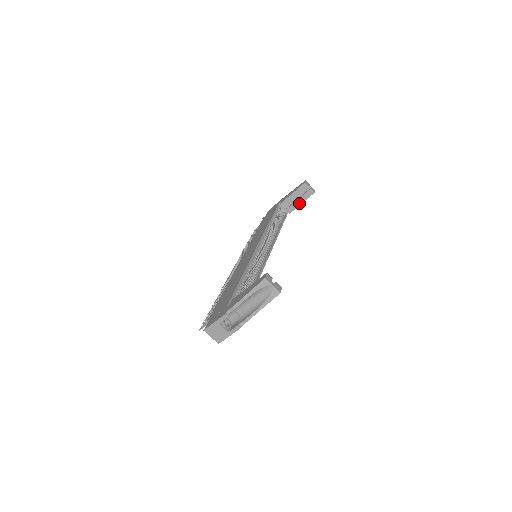
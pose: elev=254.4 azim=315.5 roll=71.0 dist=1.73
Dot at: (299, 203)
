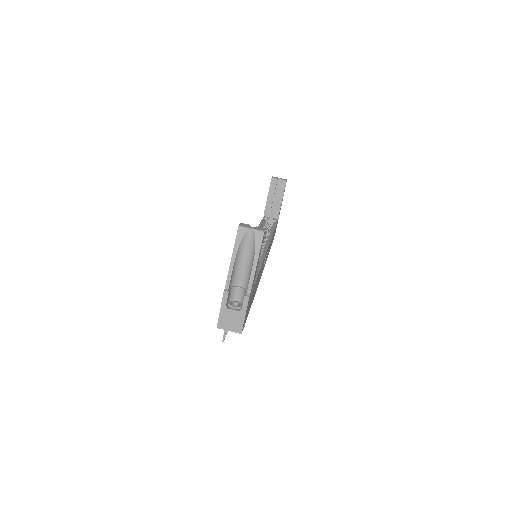
Dot at: (280, 200)
